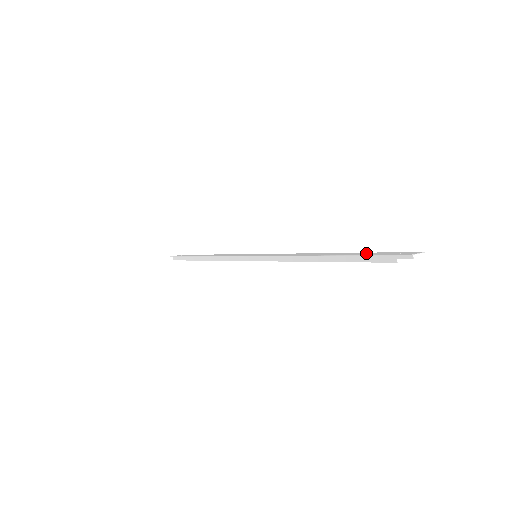
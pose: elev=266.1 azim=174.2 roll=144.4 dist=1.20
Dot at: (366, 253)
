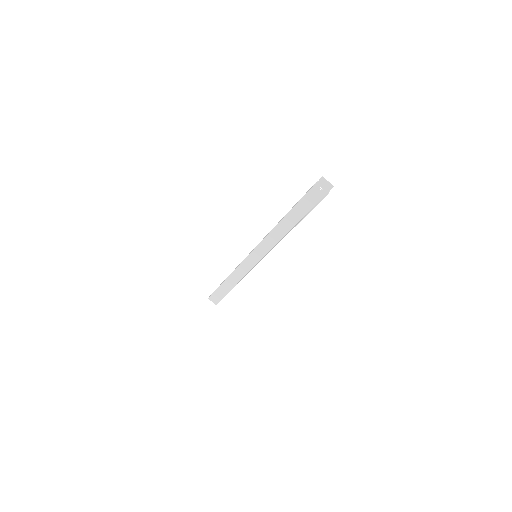
Dot at: (308, 205)
